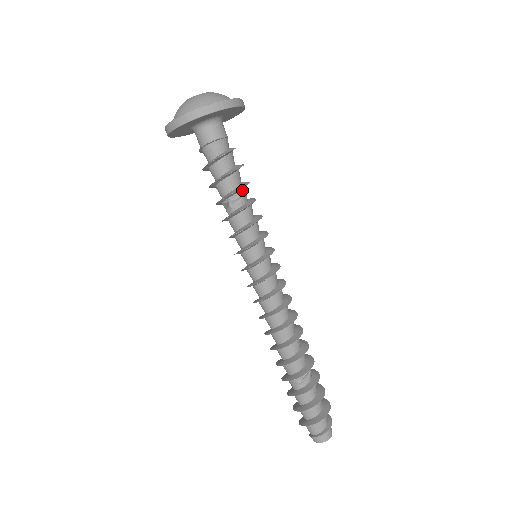
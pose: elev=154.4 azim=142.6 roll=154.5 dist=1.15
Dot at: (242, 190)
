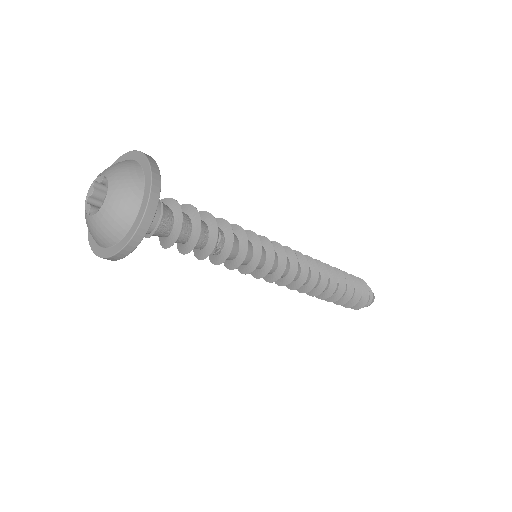
Dot at: (213, 226)
